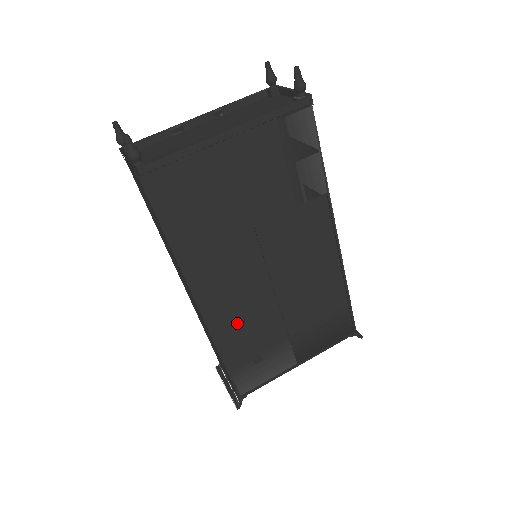
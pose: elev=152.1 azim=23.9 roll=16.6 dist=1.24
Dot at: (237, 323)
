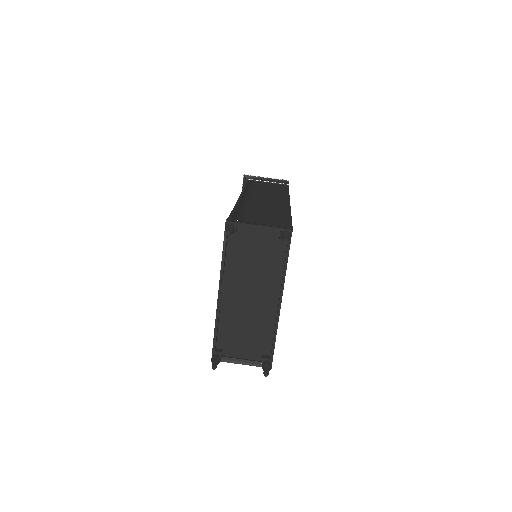
Dot at: occluded
